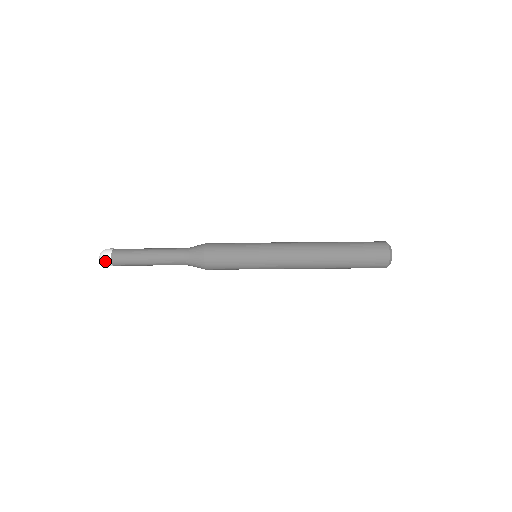
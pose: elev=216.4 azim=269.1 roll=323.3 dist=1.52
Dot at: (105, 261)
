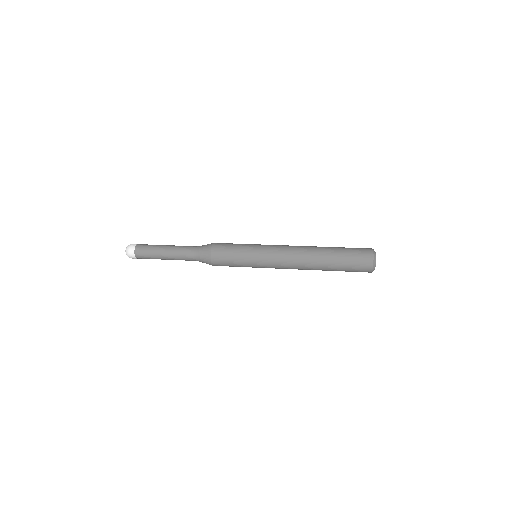
Dot at: (130, 257)
